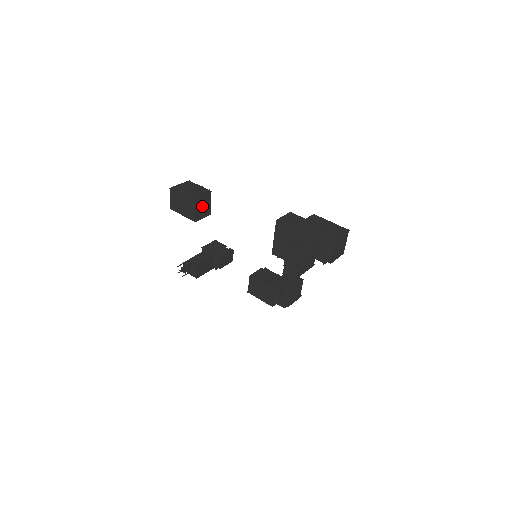
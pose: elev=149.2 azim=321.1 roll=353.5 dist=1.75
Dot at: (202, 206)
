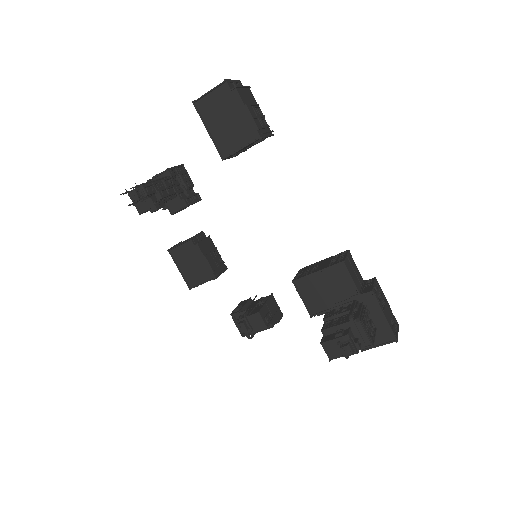
Dot at: (248, 146)
